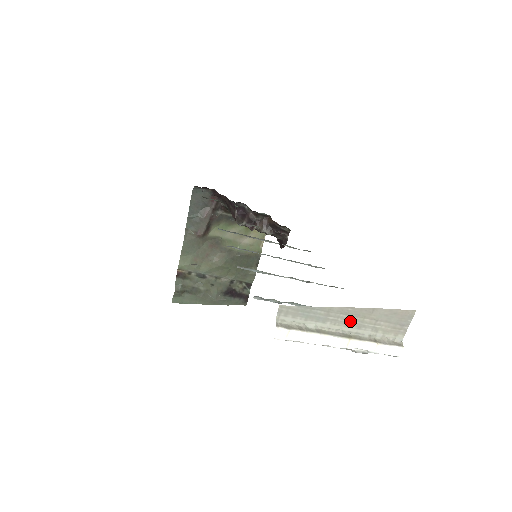
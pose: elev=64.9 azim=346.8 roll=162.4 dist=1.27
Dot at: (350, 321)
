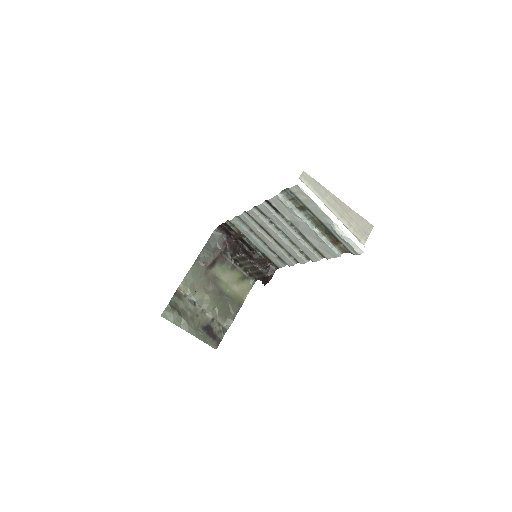
Dot at: (337, 208)
